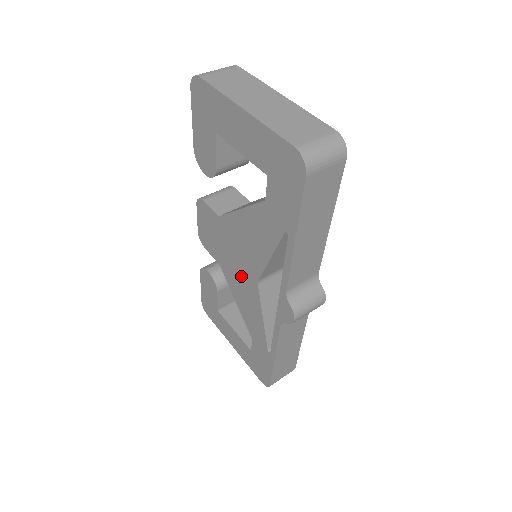
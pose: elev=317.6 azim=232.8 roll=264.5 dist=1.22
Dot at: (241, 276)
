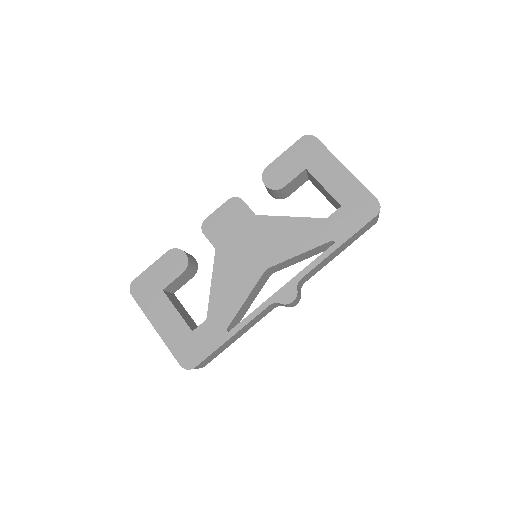
Dot at: (244, 262)
